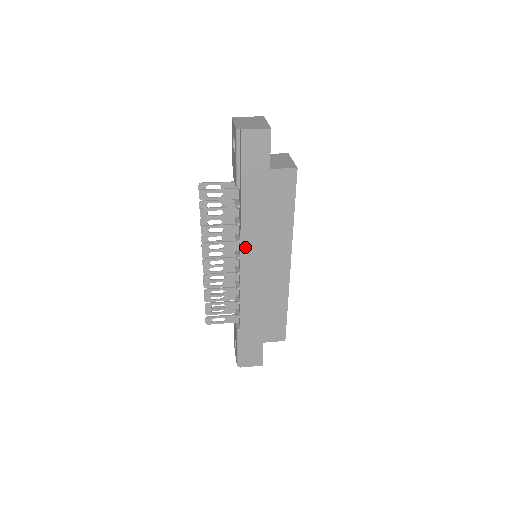
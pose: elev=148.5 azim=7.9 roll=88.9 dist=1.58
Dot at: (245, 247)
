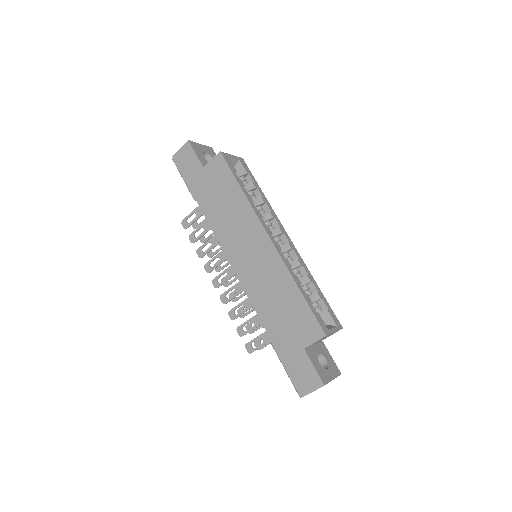
Dot at: (224, 244)
